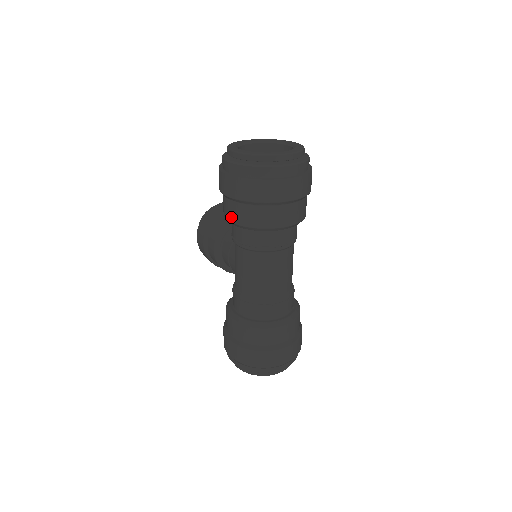
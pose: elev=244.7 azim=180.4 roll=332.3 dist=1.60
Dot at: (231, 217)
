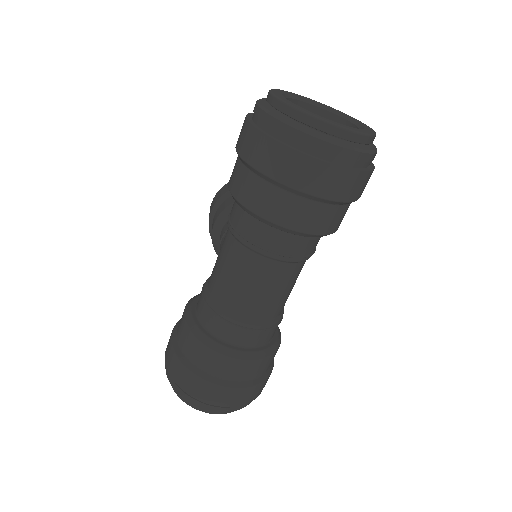
Dot at: (231, 183)
